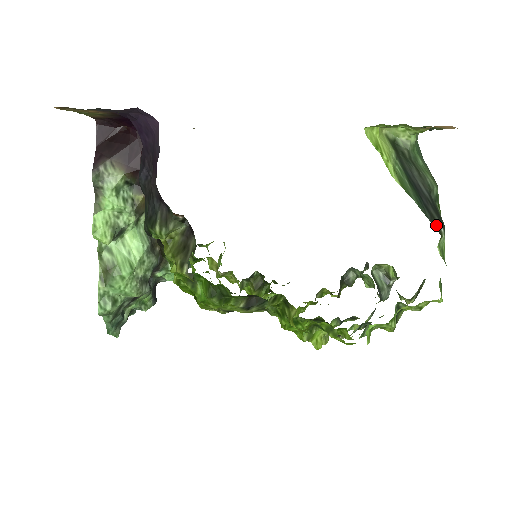
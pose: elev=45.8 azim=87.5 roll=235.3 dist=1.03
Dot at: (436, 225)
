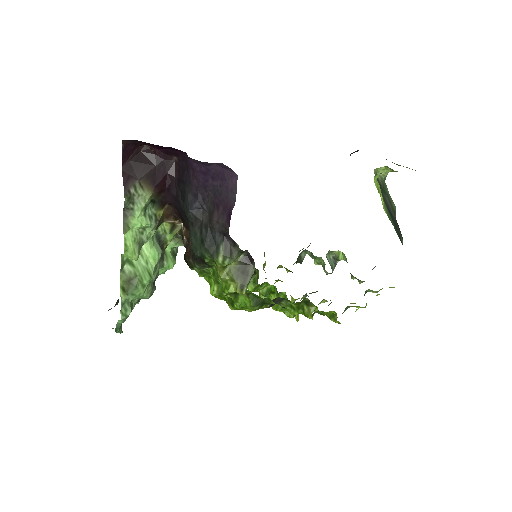
Dot at: (401, 239)
